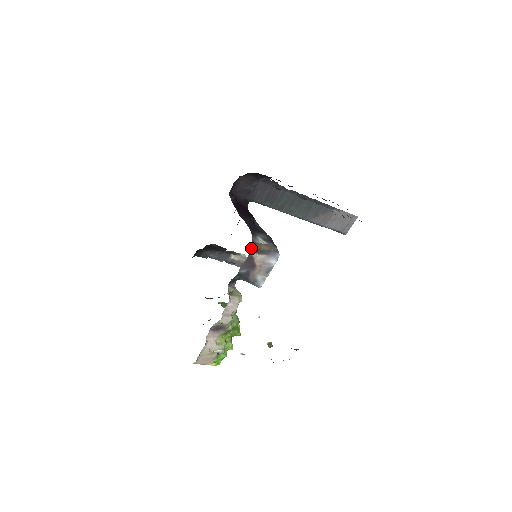
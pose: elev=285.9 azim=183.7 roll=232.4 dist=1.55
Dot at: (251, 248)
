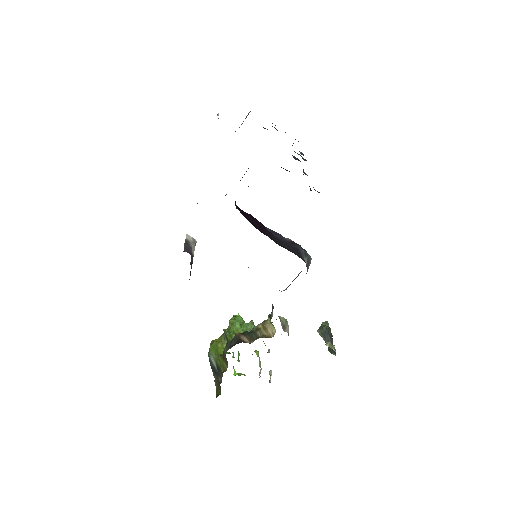
Dot at: occluded
